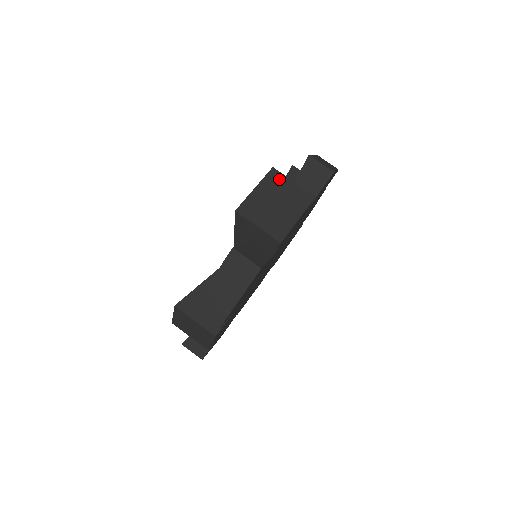
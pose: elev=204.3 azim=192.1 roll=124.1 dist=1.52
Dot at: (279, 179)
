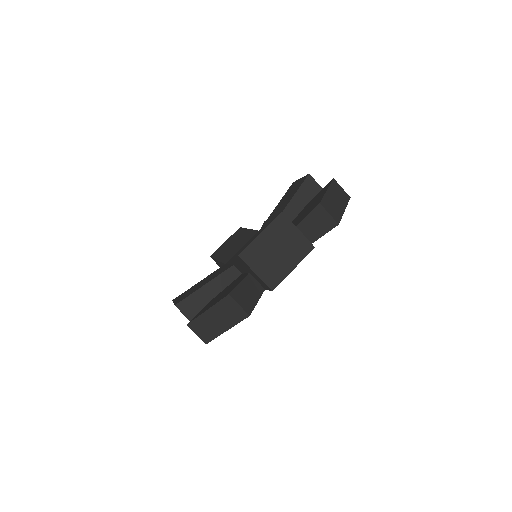
Dot at: (285, 225)
